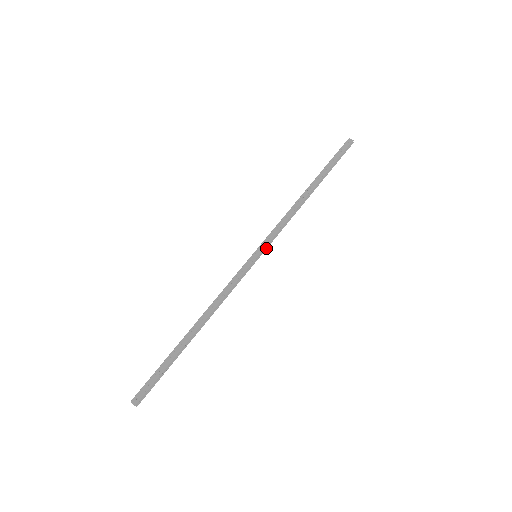
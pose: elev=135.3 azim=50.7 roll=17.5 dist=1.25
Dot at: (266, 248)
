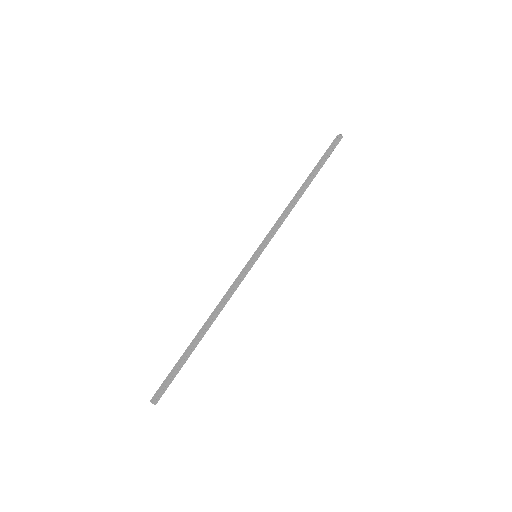
Dot at: (265, 247)
